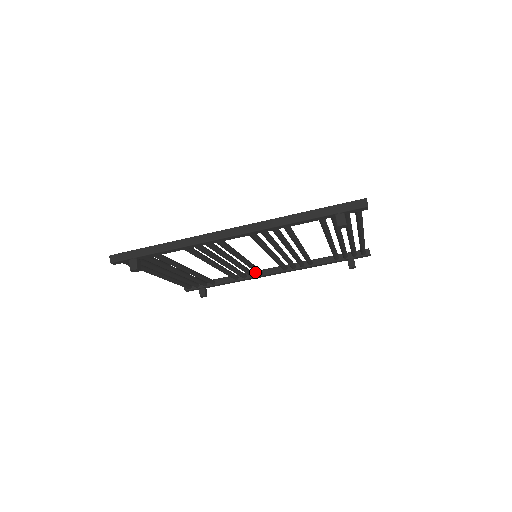
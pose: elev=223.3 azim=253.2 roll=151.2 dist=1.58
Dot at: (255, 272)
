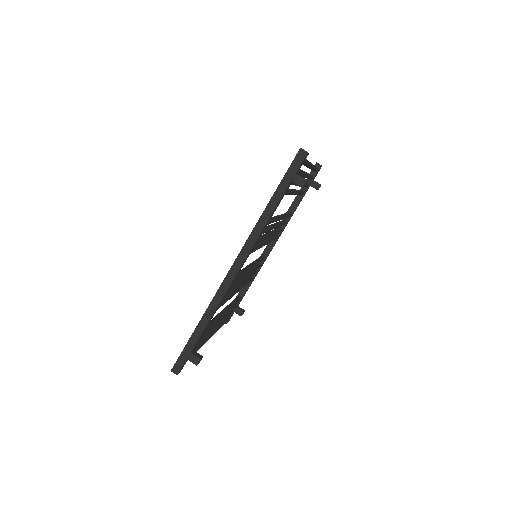
Dot at: occluded
